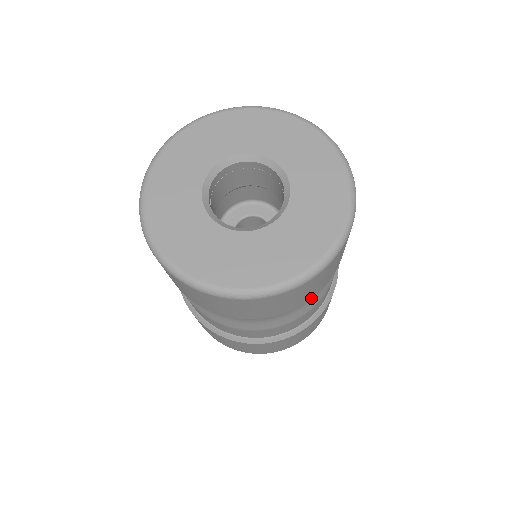
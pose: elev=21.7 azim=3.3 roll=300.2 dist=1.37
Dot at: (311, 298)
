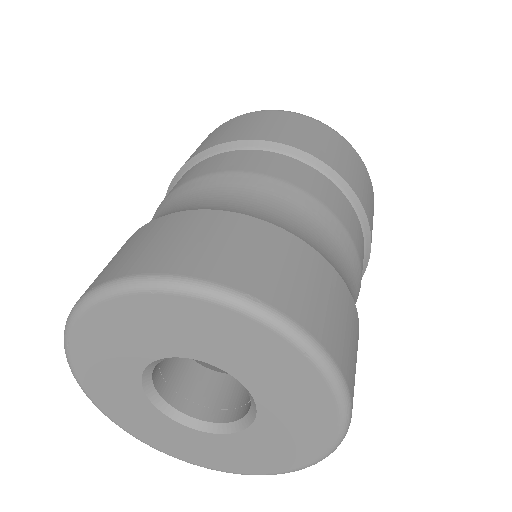
Dot at: occluded
